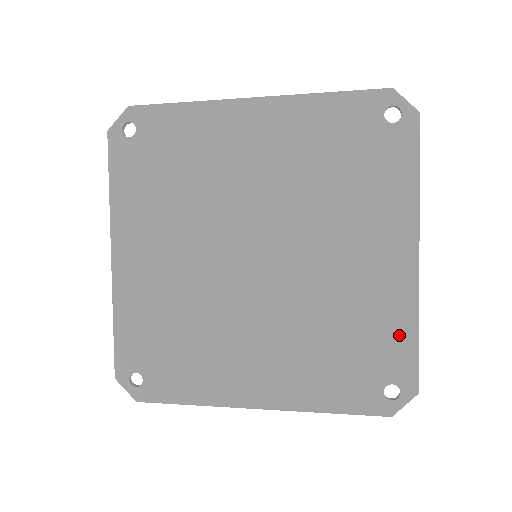
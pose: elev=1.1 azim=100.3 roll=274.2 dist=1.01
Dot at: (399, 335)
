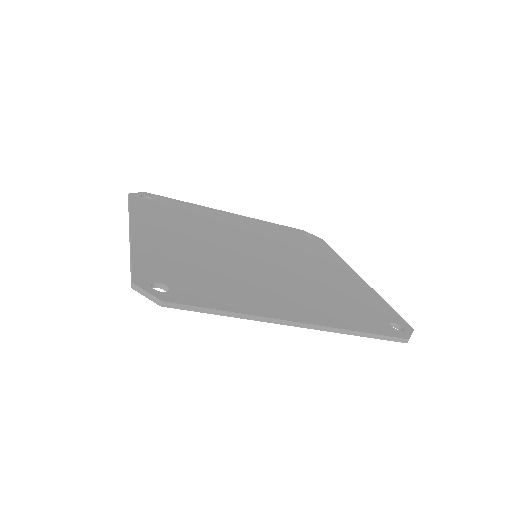
Dot at: (376, 302)
